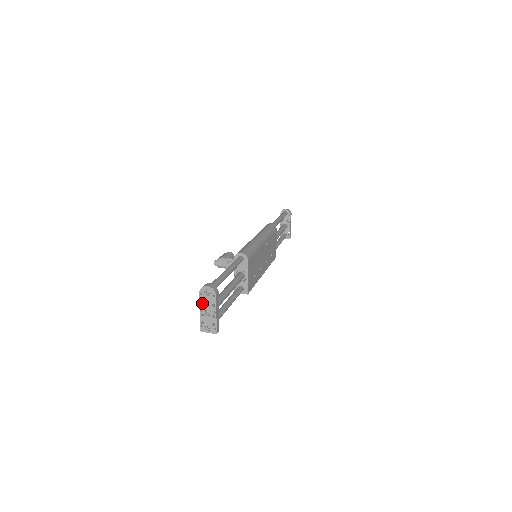
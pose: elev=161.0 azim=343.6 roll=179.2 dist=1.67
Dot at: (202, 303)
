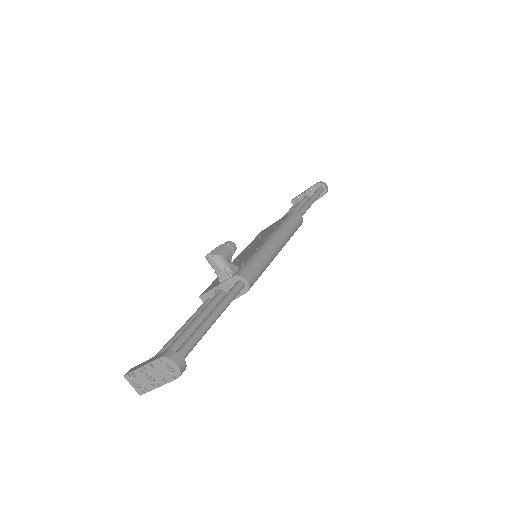
Dot at: (153, 362)
